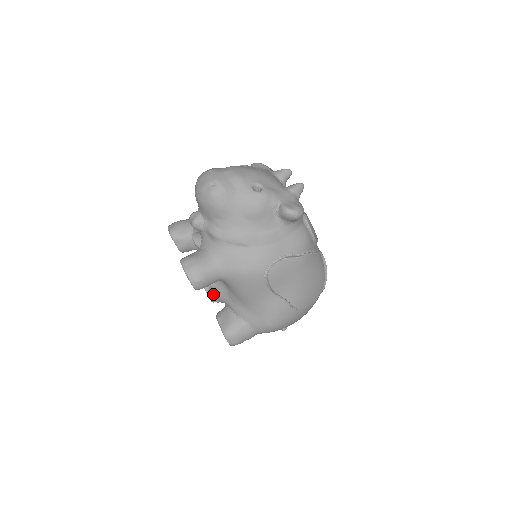
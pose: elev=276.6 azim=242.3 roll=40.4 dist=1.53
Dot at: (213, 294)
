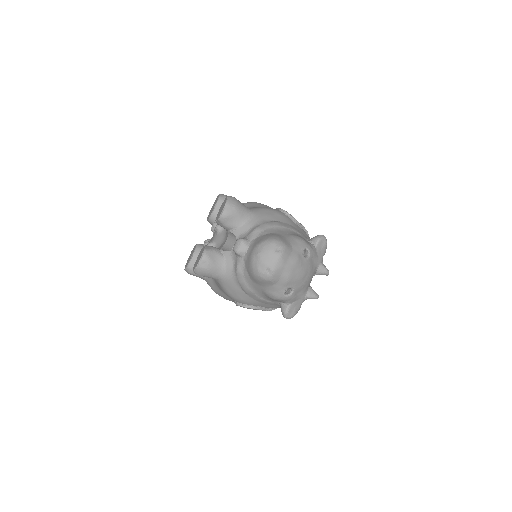
Dot at: occluded
